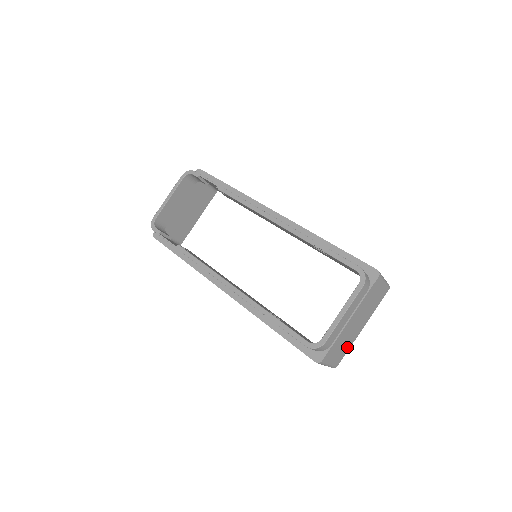
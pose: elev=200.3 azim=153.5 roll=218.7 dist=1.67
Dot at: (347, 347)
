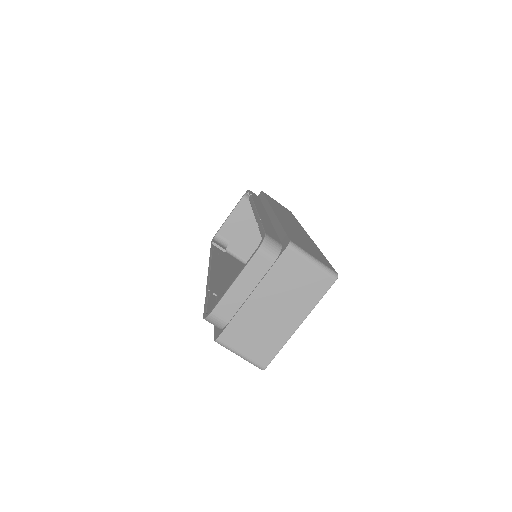
Dot at: (274, 343)
